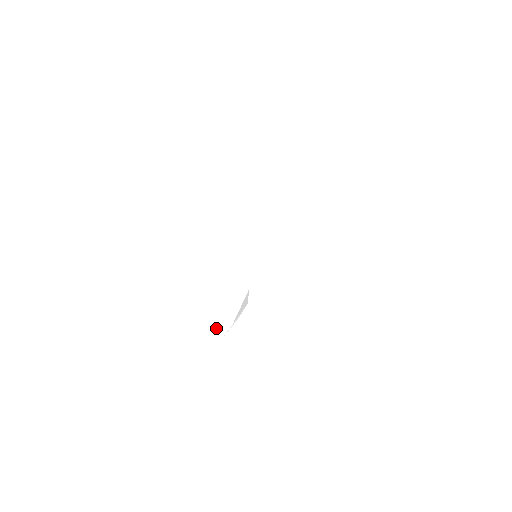
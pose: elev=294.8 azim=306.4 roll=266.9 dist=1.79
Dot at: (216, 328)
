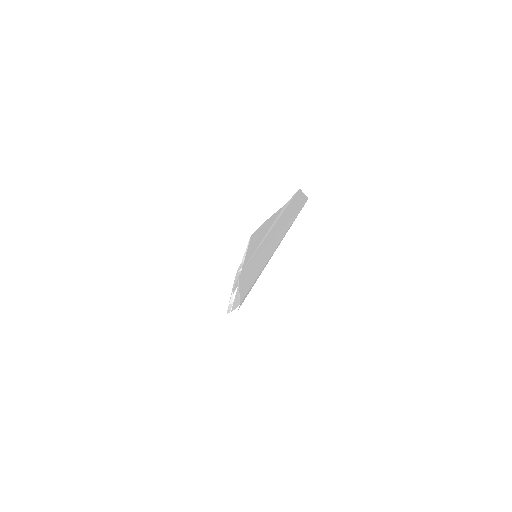
Dot at: (230, 299)
